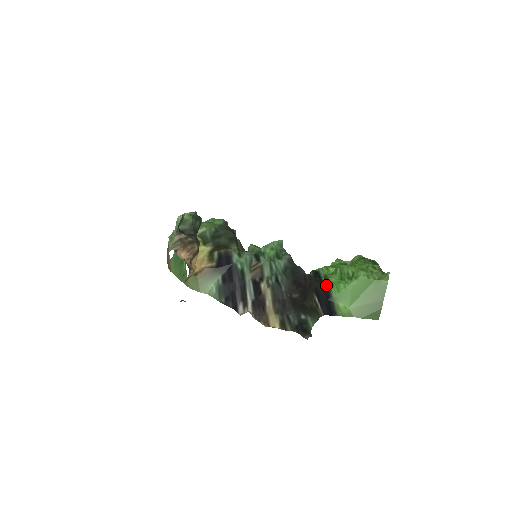
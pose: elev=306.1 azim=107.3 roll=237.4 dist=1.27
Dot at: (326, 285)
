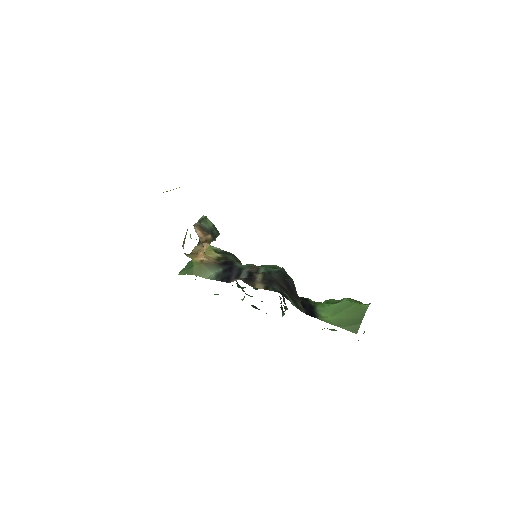
Dot at: (312, 304)
